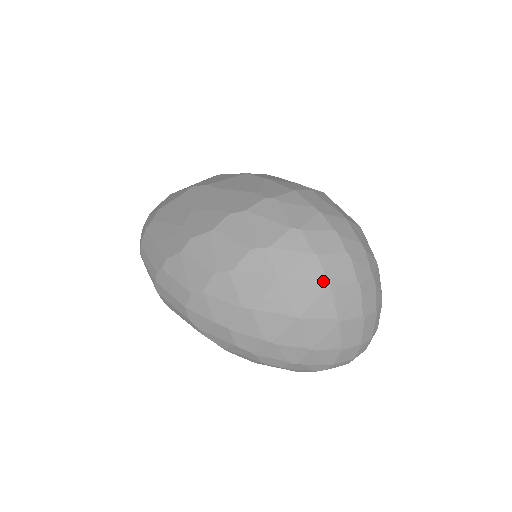
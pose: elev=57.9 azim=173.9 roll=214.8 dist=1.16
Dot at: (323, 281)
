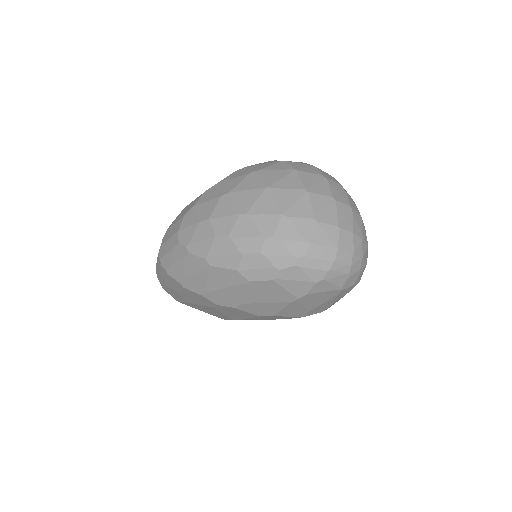
Dot at: (290, 169)
